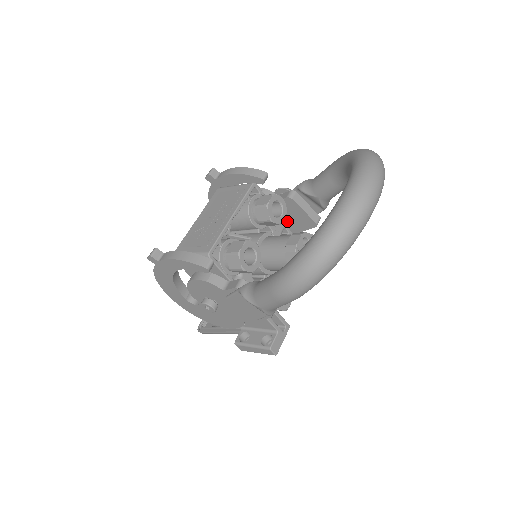
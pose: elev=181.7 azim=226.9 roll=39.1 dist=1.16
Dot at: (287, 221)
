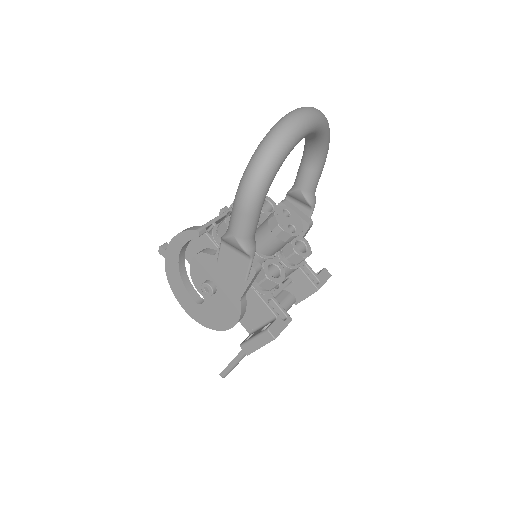
Dot at: occluded
